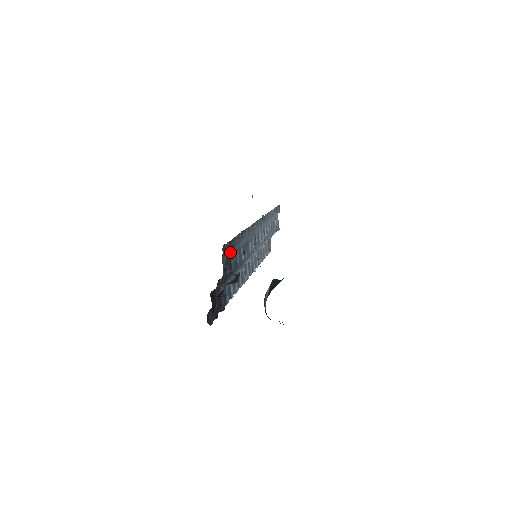
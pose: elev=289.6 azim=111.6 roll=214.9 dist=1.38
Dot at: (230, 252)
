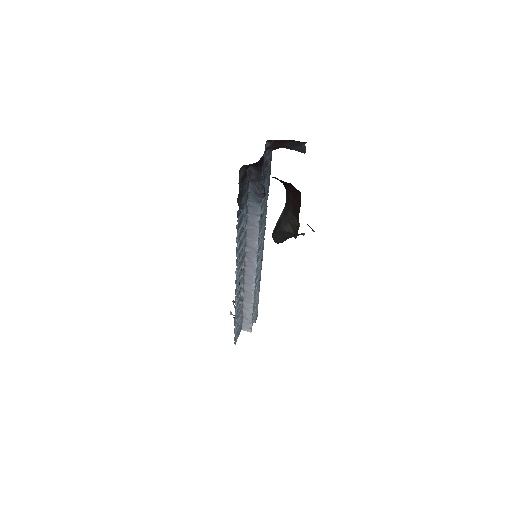
Dot at: (268, 172)
